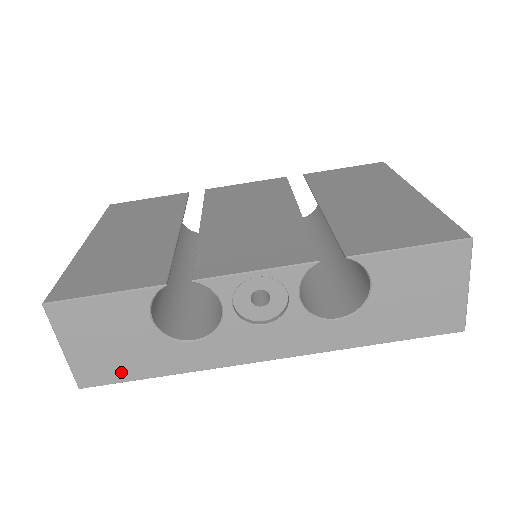
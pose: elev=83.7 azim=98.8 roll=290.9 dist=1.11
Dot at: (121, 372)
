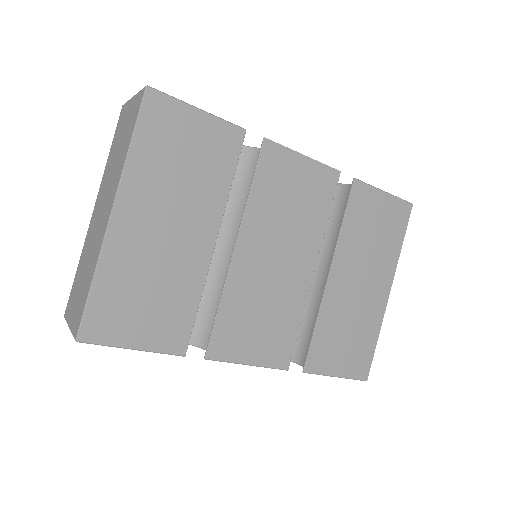
Dot at: occluded
